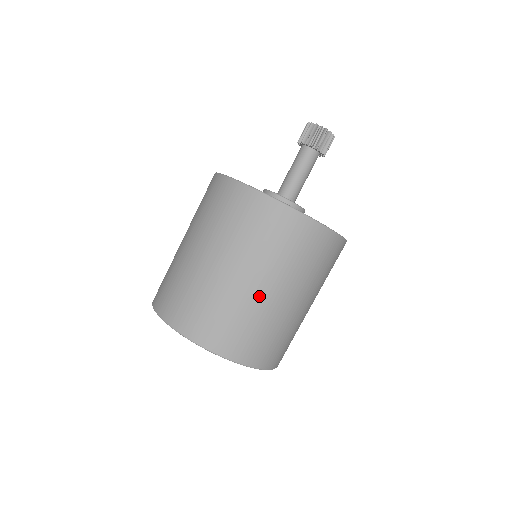
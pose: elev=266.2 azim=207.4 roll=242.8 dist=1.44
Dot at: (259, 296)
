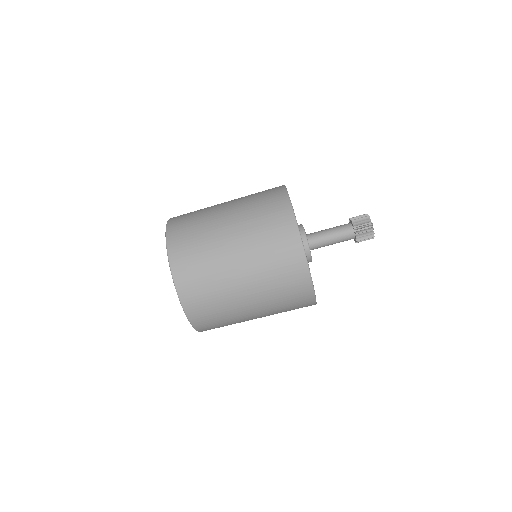
Dot at: (247, 316)
